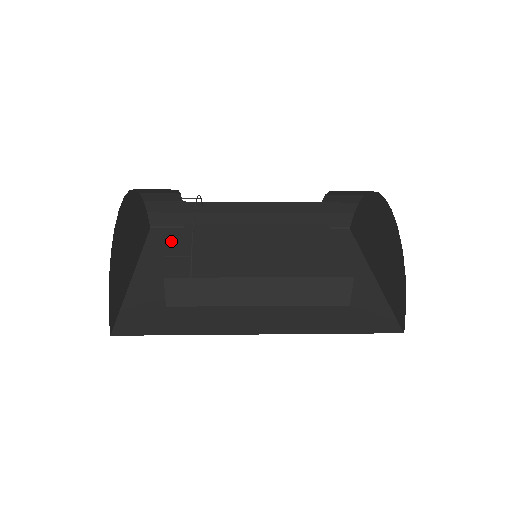
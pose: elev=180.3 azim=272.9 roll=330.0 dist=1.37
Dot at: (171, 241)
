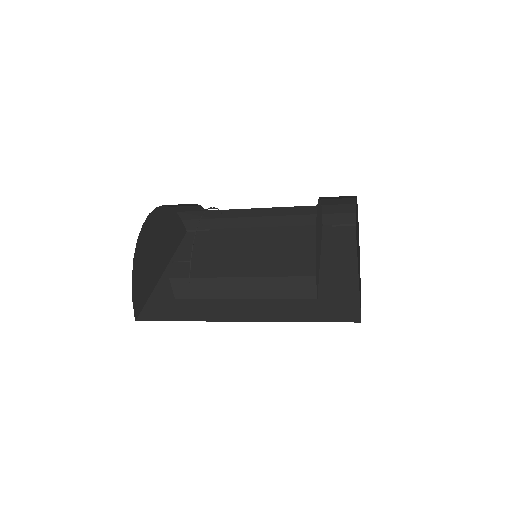
Dot at: (199, 243)
